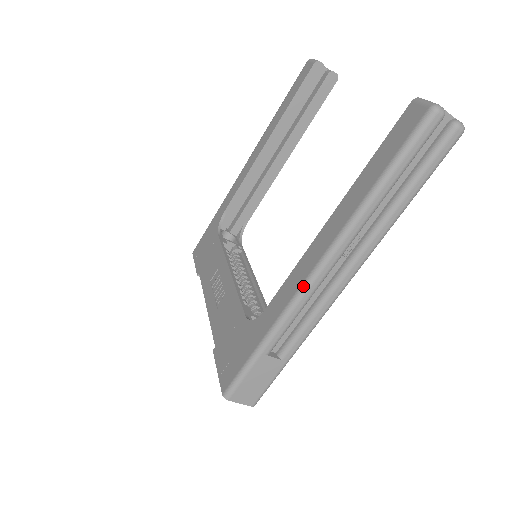
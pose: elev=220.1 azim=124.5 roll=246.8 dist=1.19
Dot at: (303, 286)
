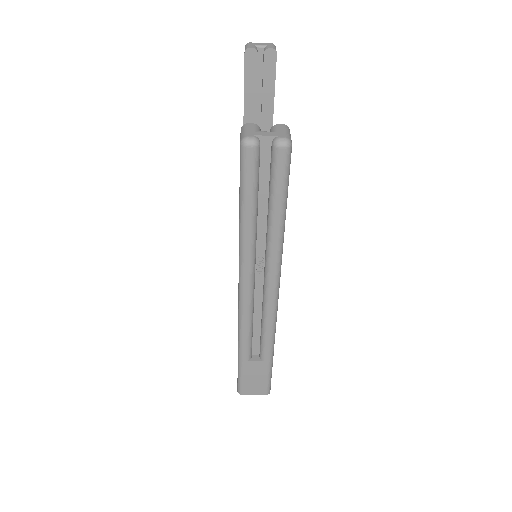
Dot at: (239, 309)
